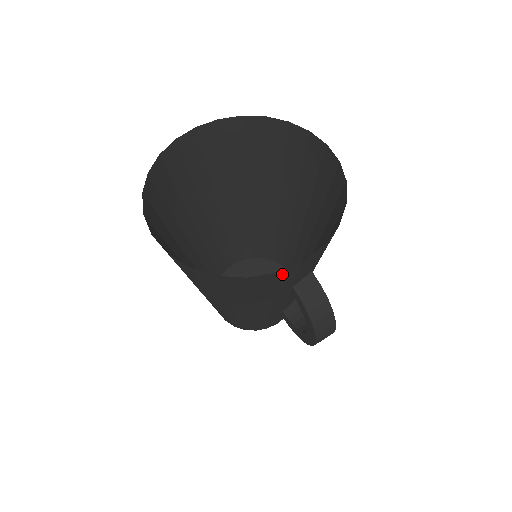
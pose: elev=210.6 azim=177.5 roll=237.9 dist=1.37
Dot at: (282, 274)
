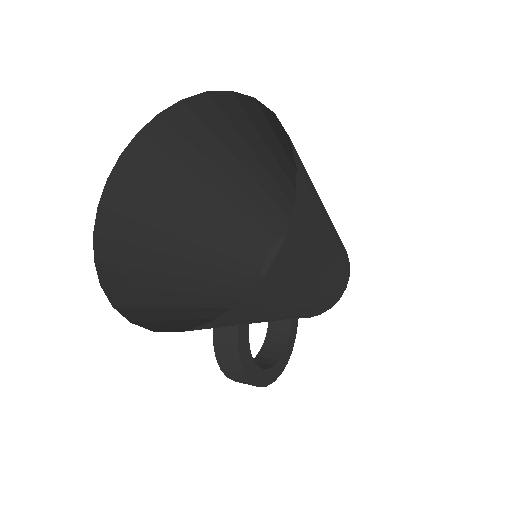
Dot at: (149, 323)
